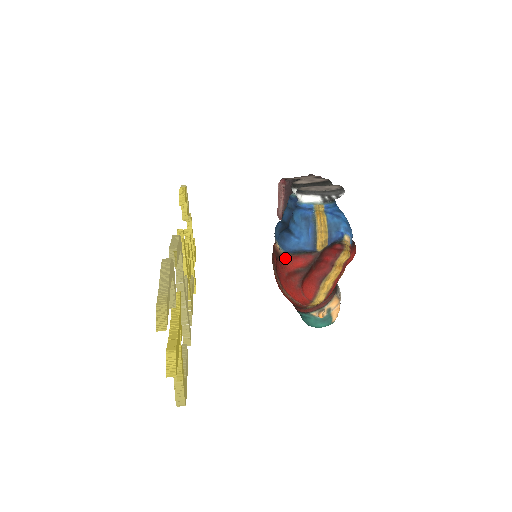
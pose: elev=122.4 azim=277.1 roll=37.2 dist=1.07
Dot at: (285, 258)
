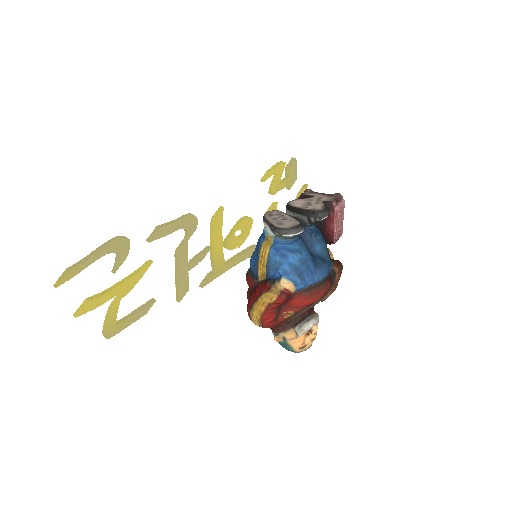
Dot at: (247, 271)
